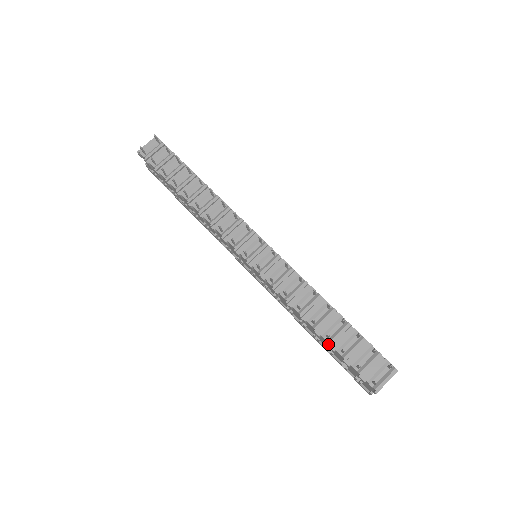
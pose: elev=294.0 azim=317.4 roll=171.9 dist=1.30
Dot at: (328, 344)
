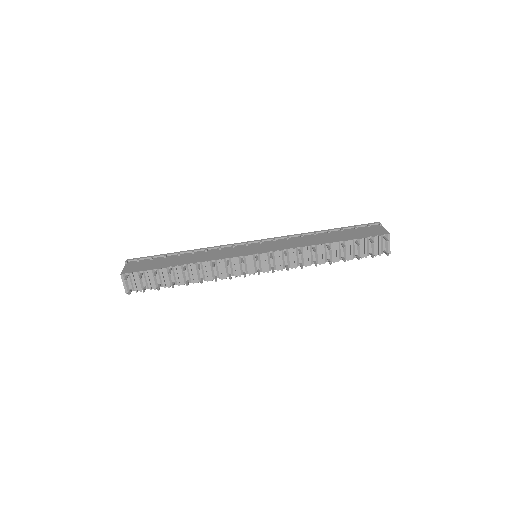
Dot at: occluded
